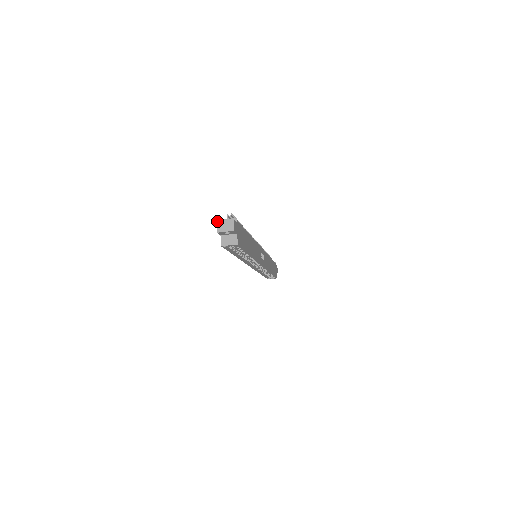
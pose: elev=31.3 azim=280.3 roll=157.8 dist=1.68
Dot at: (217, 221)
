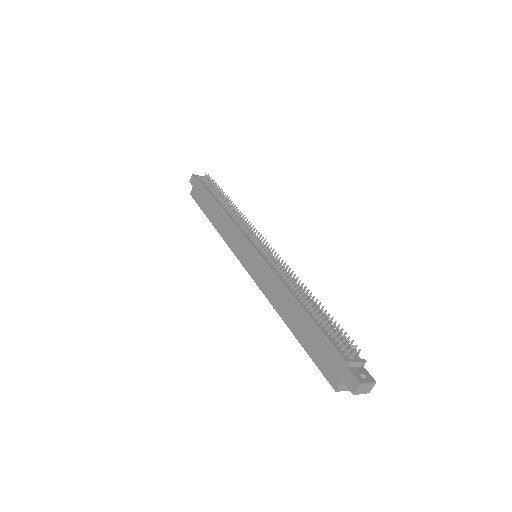
Dot at: (361, 384)
